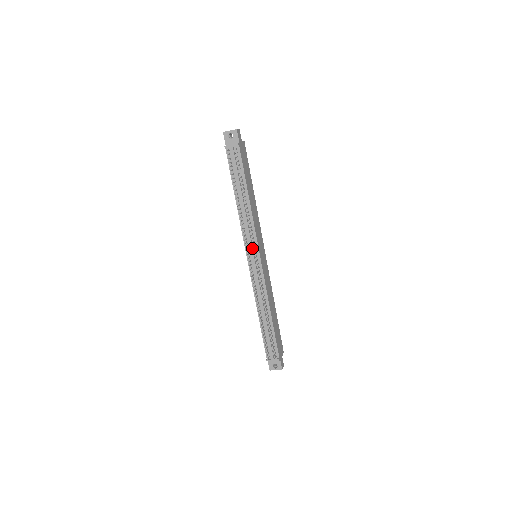
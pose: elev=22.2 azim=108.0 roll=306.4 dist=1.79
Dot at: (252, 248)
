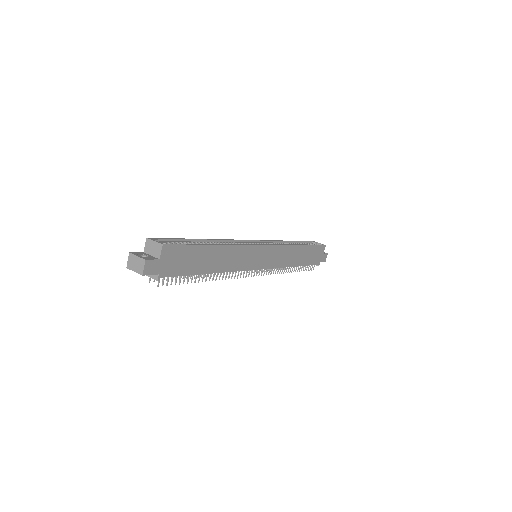
Dot at: occluded
